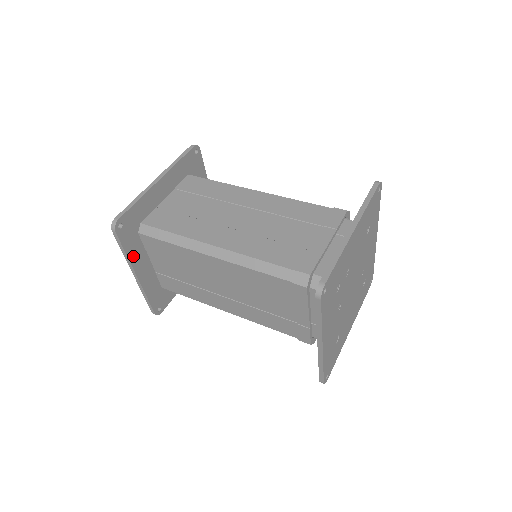
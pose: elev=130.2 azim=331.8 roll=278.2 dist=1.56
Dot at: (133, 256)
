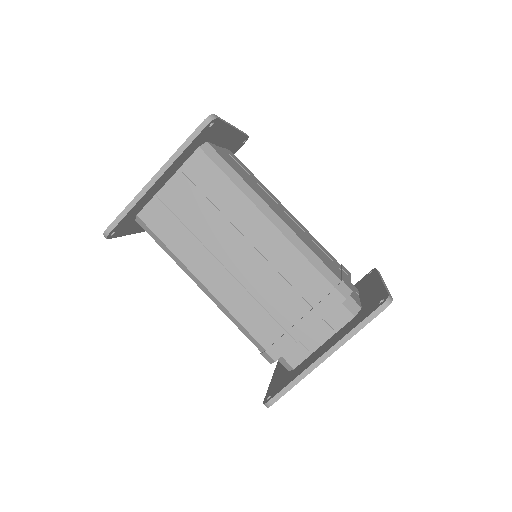
Dot at: (132, 230)
